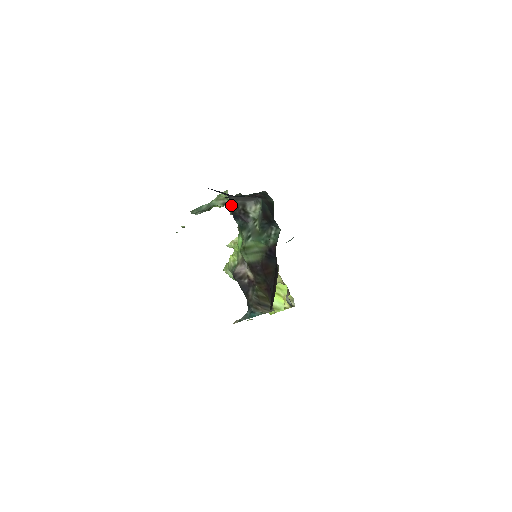
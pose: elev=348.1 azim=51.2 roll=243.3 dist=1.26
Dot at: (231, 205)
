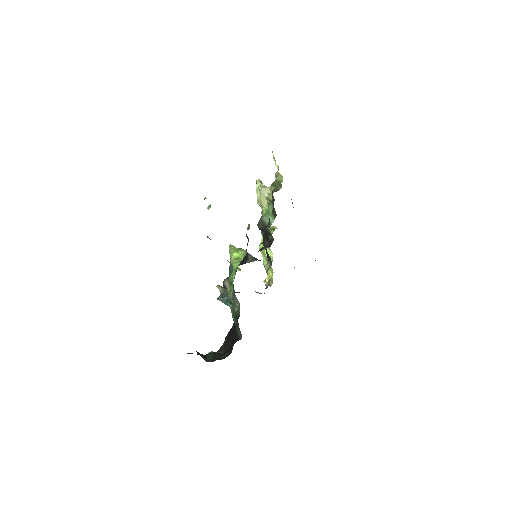
Dot at: occluded
